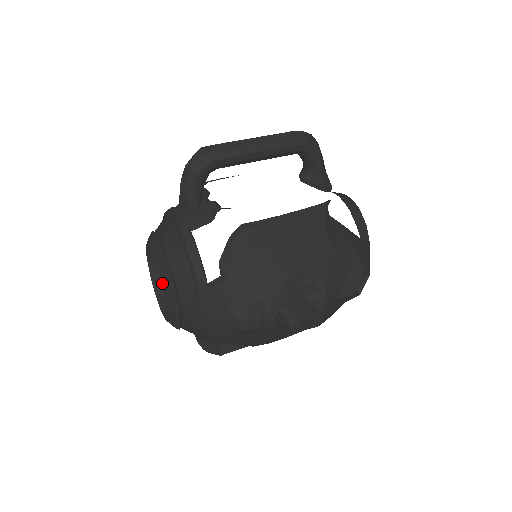
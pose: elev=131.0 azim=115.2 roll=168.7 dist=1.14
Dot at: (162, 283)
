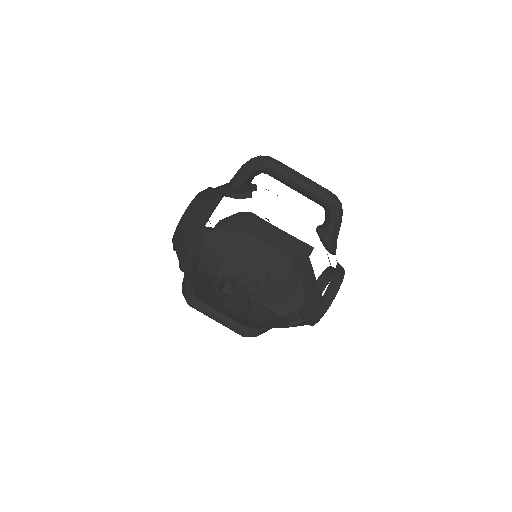
Dot at: (185, 210)
